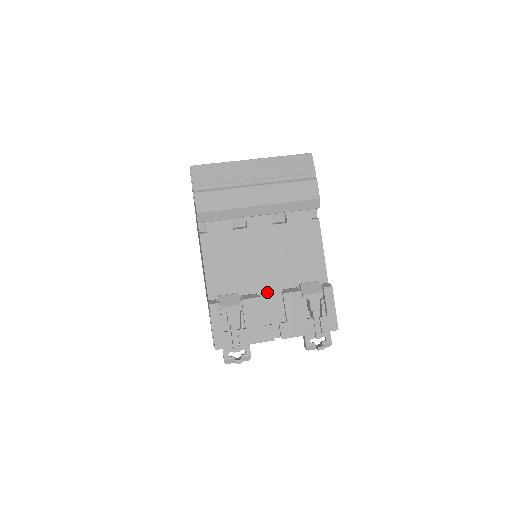
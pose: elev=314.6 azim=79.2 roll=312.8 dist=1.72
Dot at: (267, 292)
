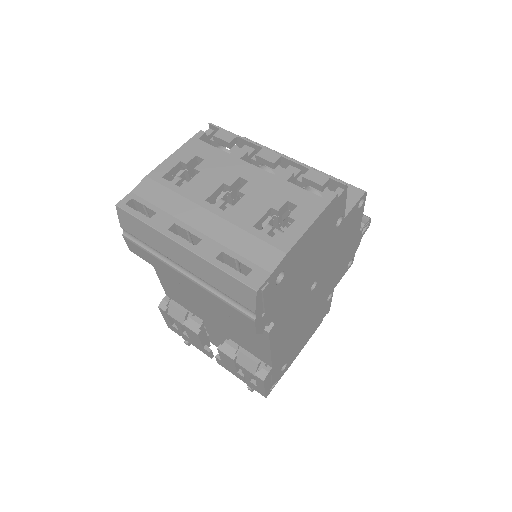
Dot at: (214, 328)
